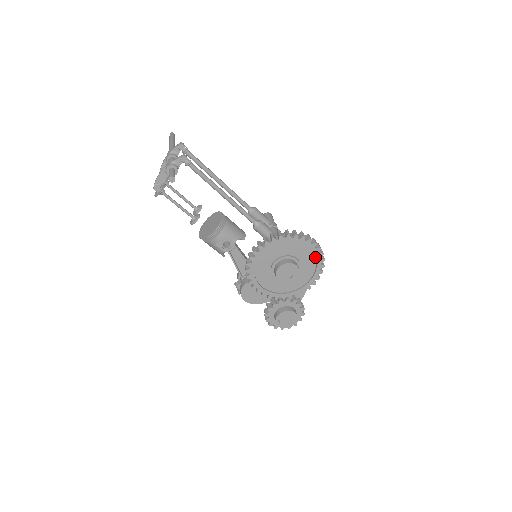
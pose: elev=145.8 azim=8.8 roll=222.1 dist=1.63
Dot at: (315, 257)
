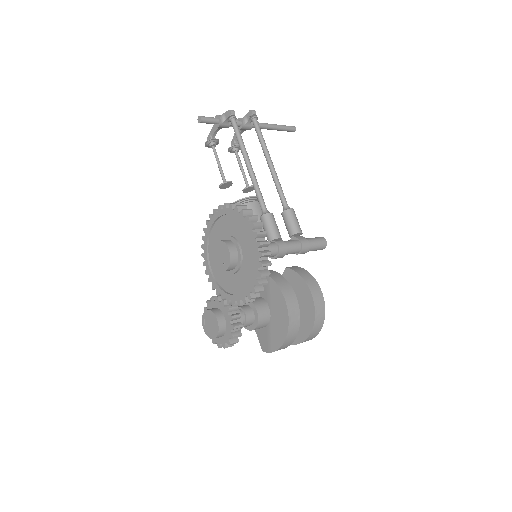
Dot at: (256, 256)
